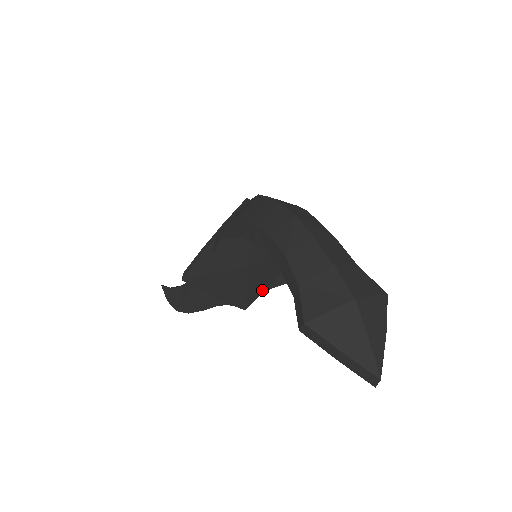
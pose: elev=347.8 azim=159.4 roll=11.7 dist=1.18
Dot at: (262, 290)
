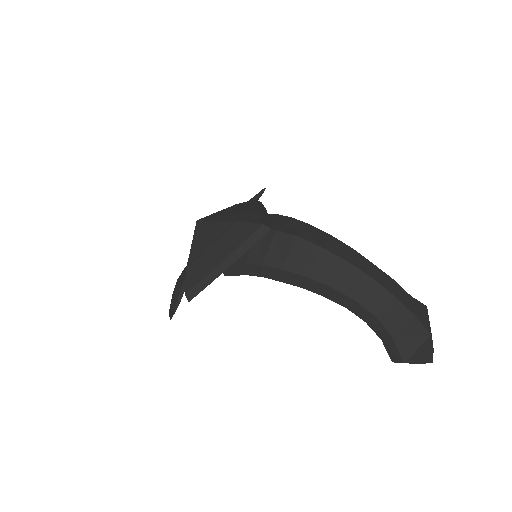
Dot at: occluded
